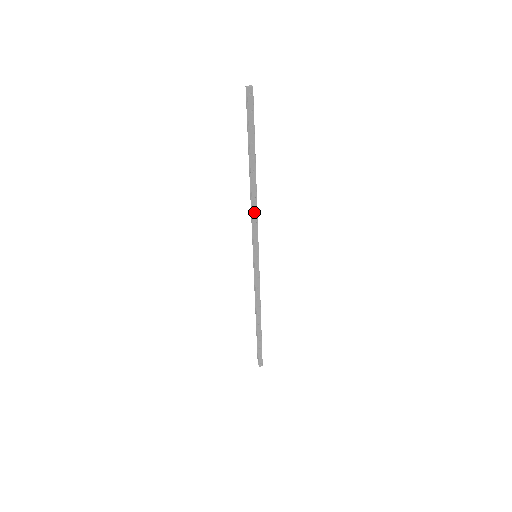
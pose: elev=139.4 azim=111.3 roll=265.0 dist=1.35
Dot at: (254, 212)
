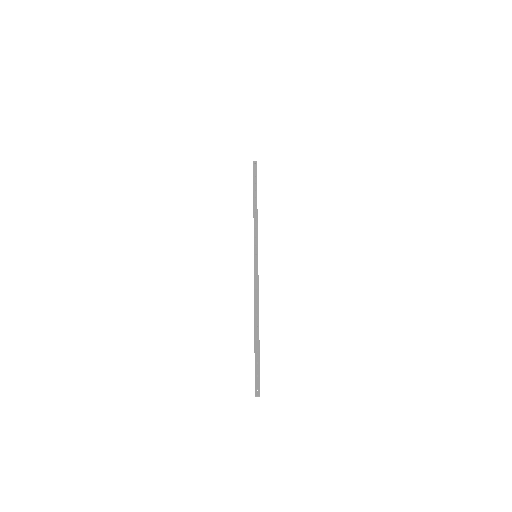
Dot at: (256, 295)
